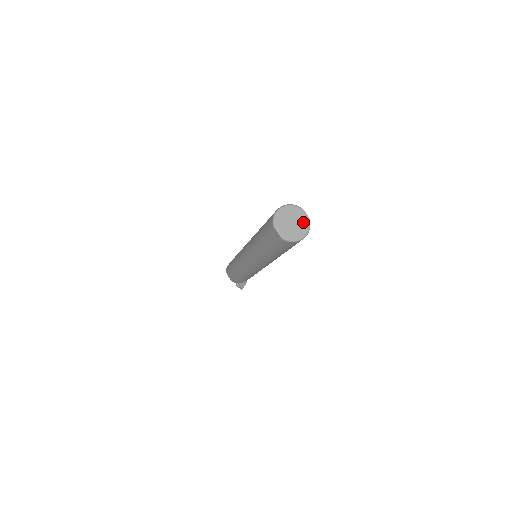
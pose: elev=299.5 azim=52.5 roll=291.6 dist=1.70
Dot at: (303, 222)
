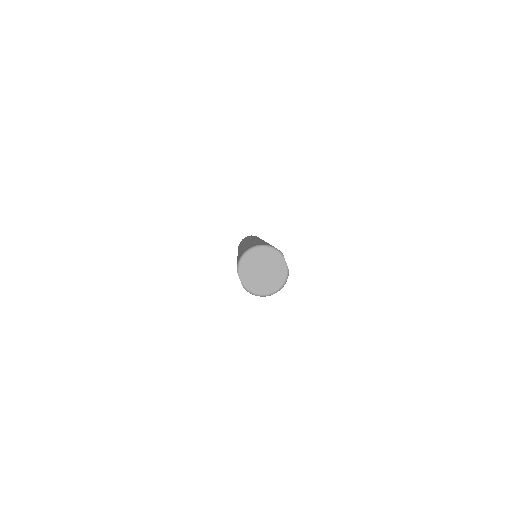
Dot at: (278, 273)
